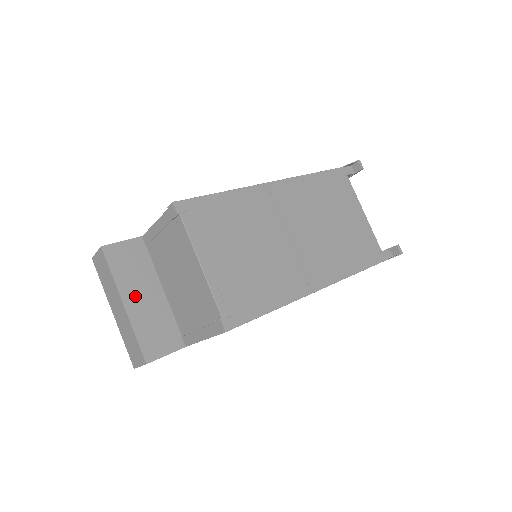
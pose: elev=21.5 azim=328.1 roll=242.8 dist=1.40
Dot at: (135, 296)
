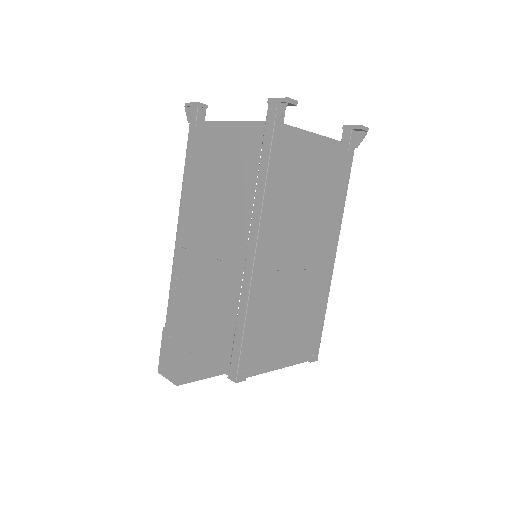
Dot at: occluded
